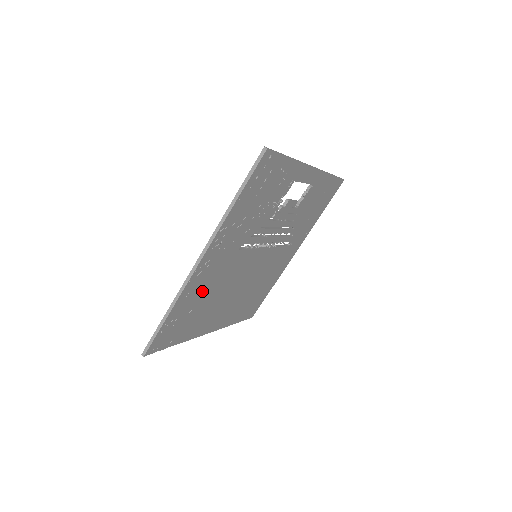
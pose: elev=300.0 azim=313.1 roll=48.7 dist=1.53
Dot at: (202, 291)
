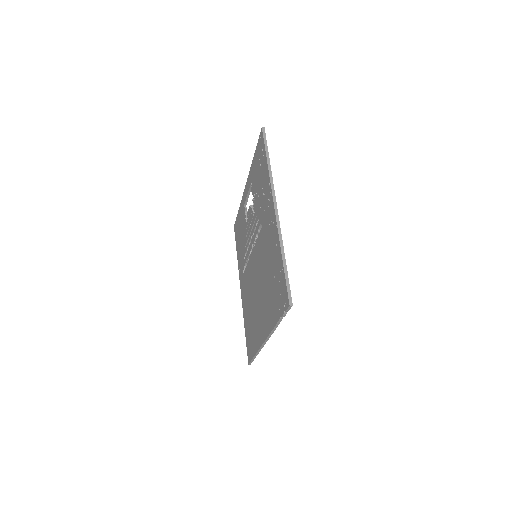
Dot at: occluded
